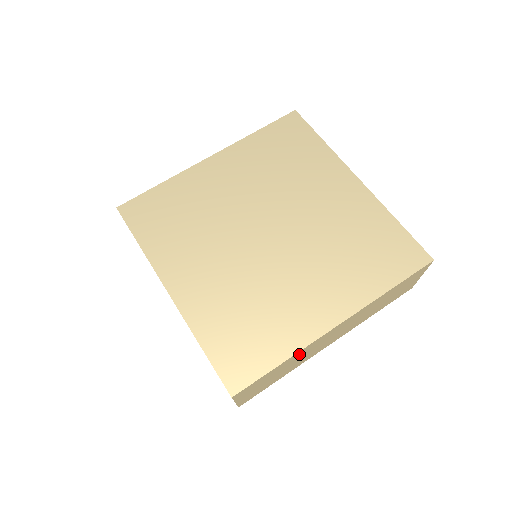
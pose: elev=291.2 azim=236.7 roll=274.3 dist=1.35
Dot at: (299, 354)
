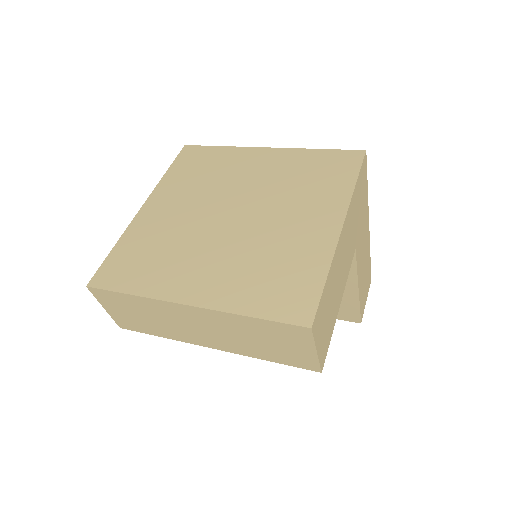
Dot at: (152, 306)
